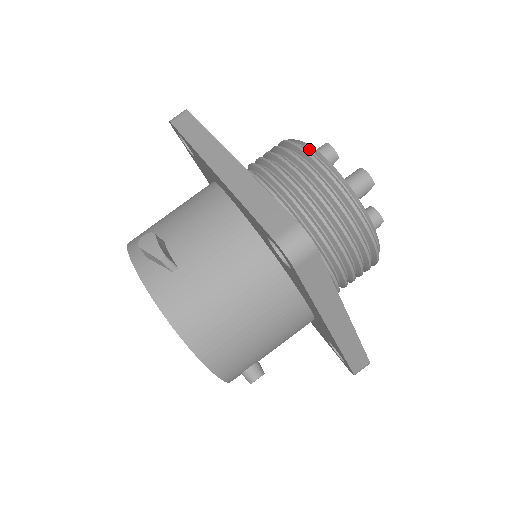
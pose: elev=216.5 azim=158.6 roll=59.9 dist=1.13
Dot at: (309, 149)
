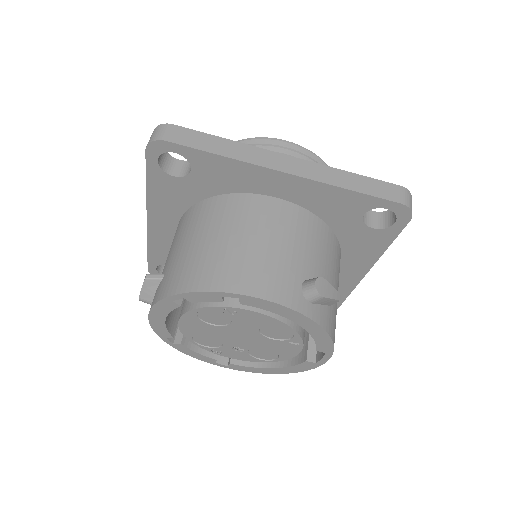
Dot at: occluded
